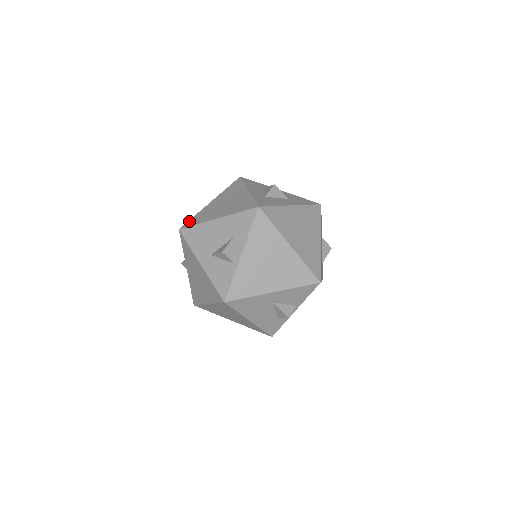
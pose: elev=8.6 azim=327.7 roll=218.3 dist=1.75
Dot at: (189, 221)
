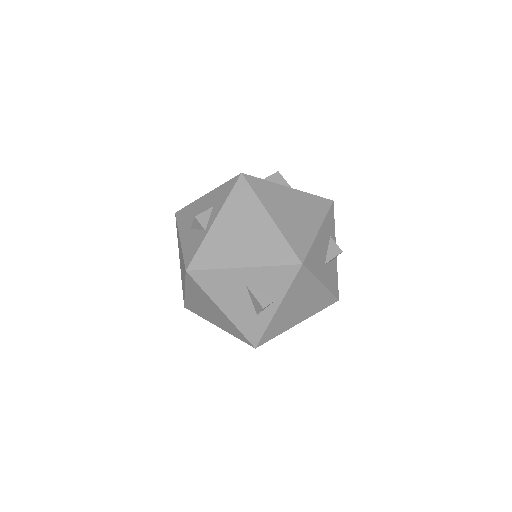
Dot at: occluded
